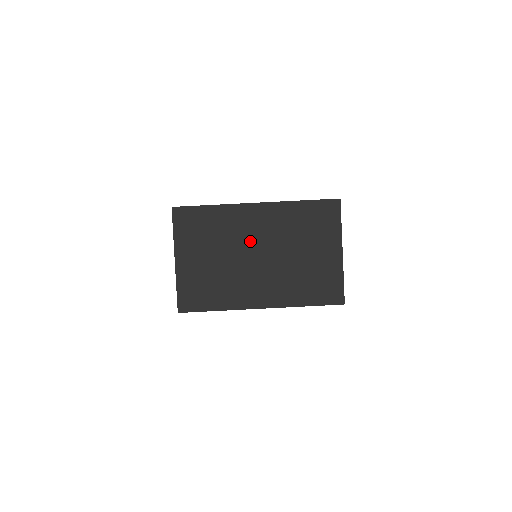
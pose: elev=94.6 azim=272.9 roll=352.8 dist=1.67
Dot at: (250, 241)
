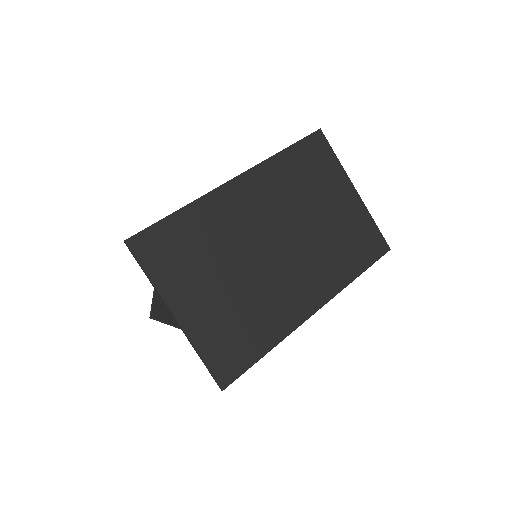
Dot at: (256, 232)
